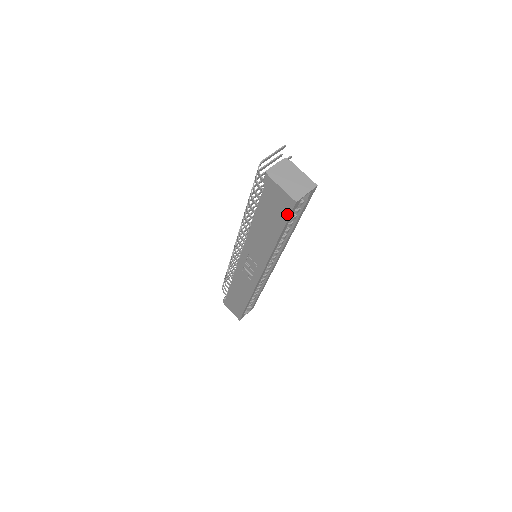
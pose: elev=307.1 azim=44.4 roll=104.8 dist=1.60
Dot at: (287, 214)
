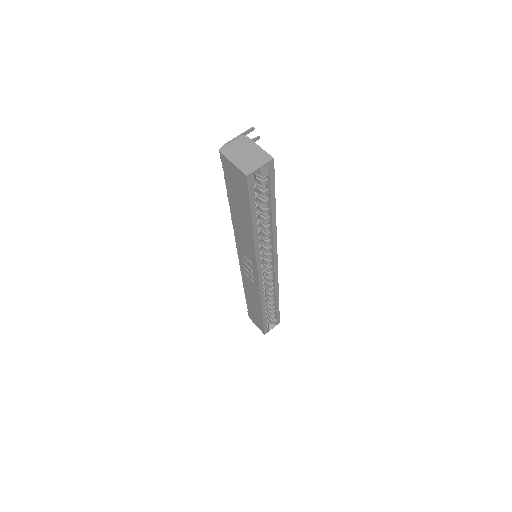
Dot at: (247, 193)
